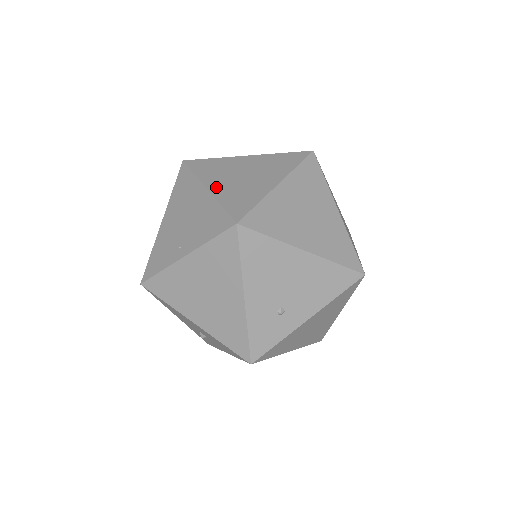
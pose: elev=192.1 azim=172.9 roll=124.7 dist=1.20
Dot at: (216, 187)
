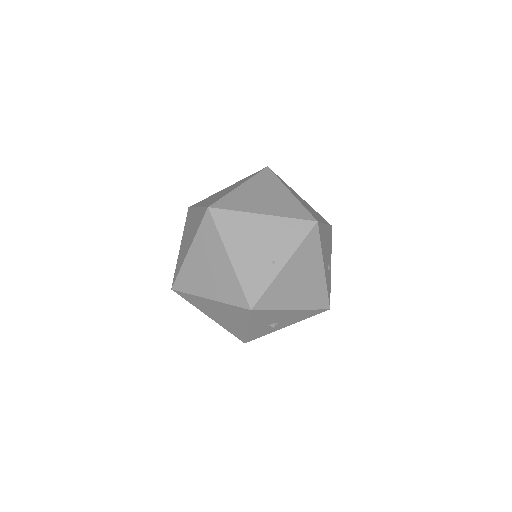
Dot at: (267, 211)
